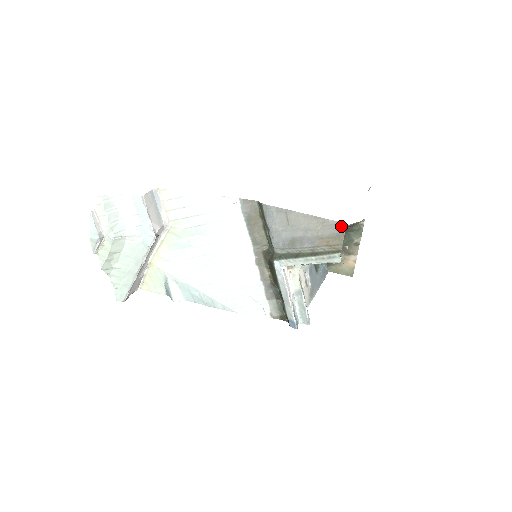
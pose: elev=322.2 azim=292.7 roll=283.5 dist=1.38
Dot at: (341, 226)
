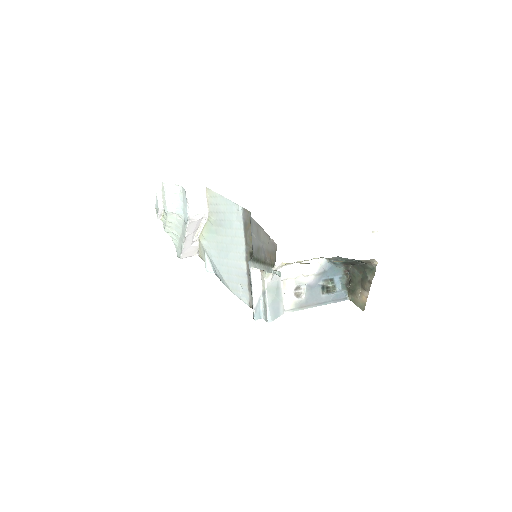
Dot at: (275, 246)
